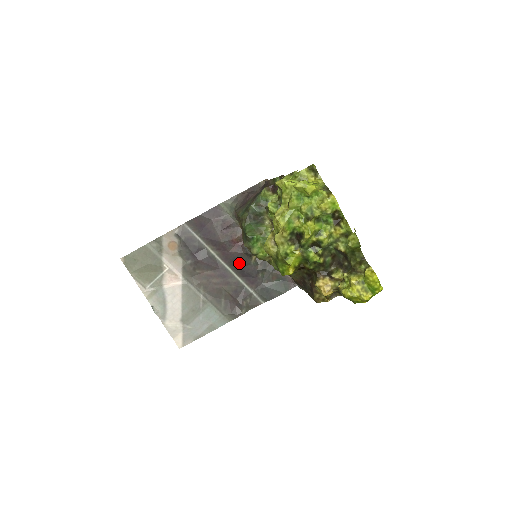
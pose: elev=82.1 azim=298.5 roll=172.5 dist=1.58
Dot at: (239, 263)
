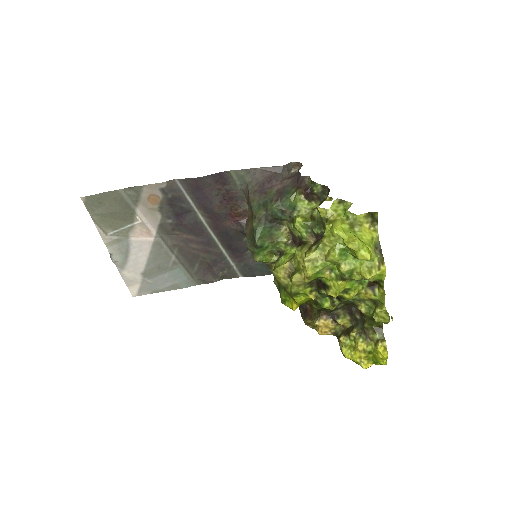
Dot at: (229, 237)
